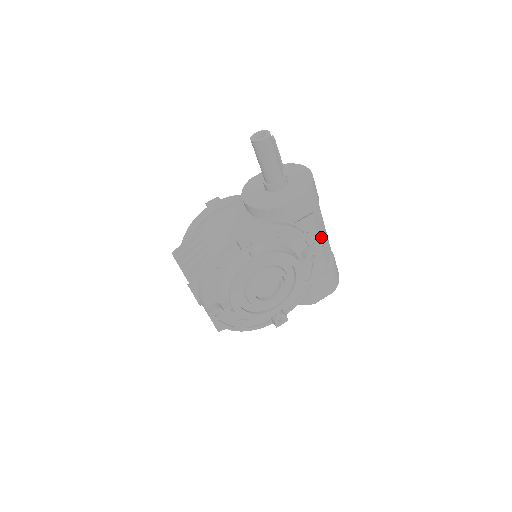
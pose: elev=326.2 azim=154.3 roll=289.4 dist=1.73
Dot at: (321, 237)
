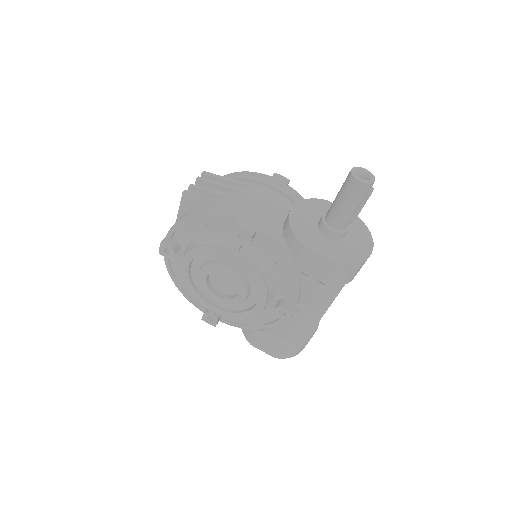
Dot at: (313, 311)
